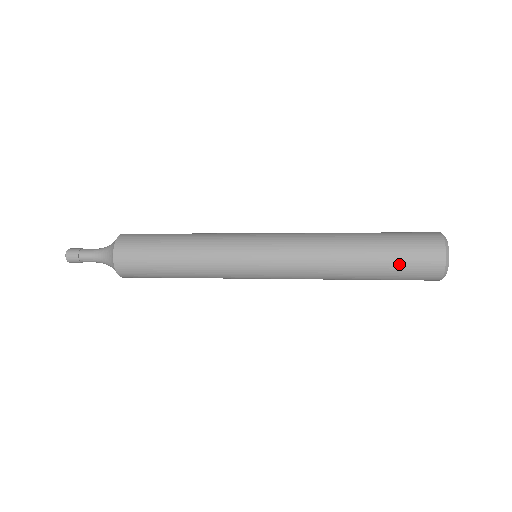
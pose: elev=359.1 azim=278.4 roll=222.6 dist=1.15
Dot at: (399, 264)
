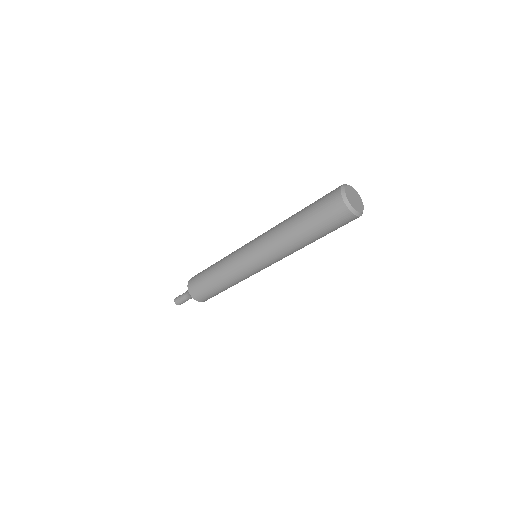
Dot at: (317, 201)
